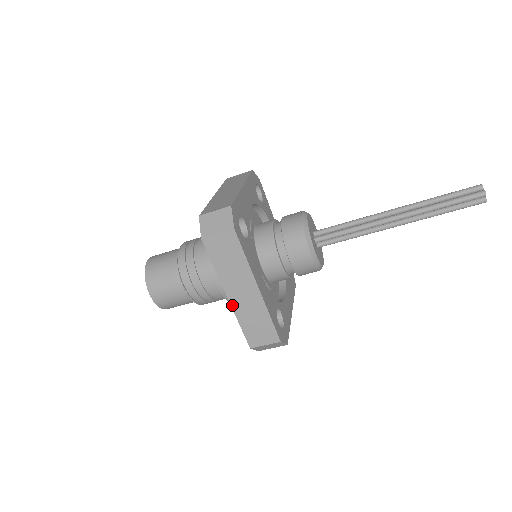
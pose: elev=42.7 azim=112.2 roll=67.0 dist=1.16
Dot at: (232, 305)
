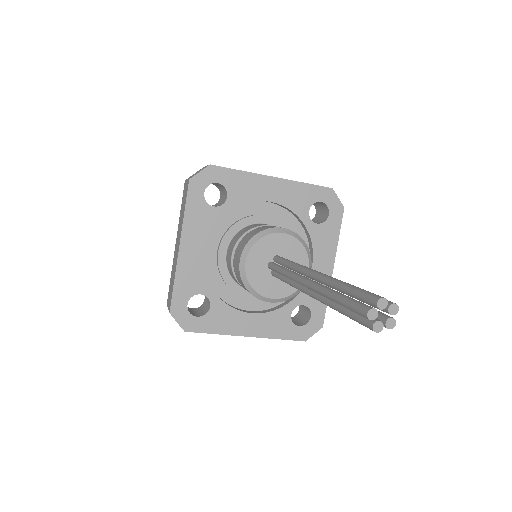
Dot at: occluded
